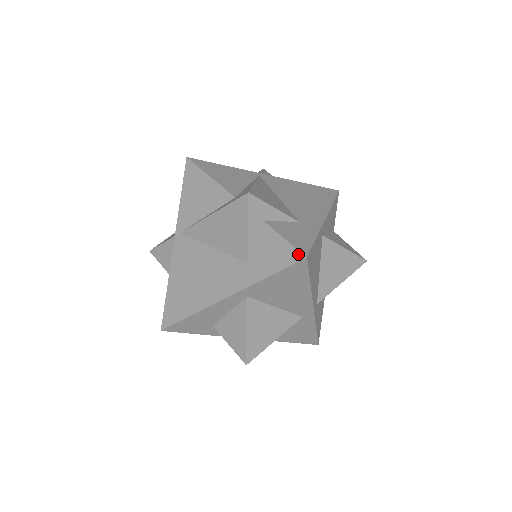
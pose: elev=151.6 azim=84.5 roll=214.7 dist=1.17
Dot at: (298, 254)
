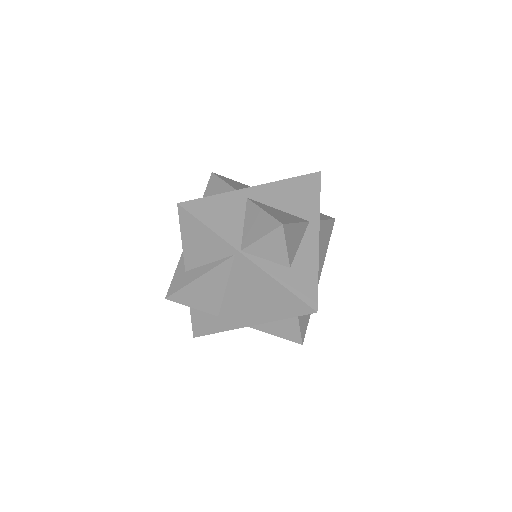
Dot at: (193, 331)
